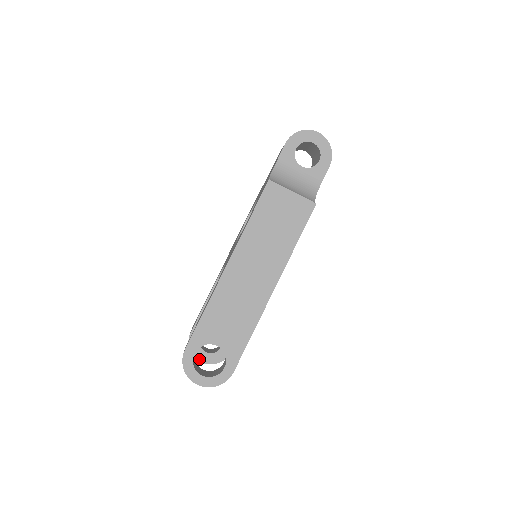
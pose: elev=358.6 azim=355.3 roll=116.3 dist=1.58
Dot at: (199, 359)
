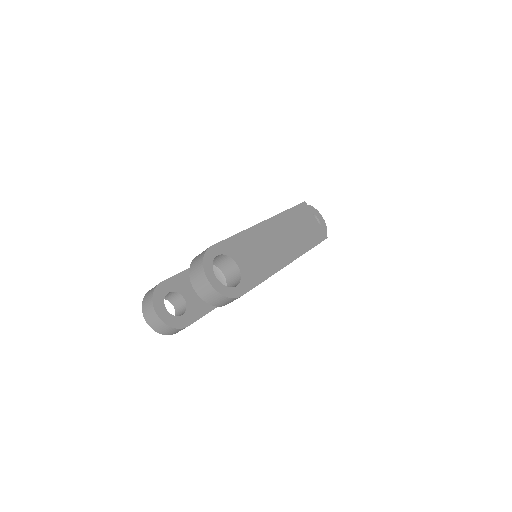
Dot at: (157, 310)
